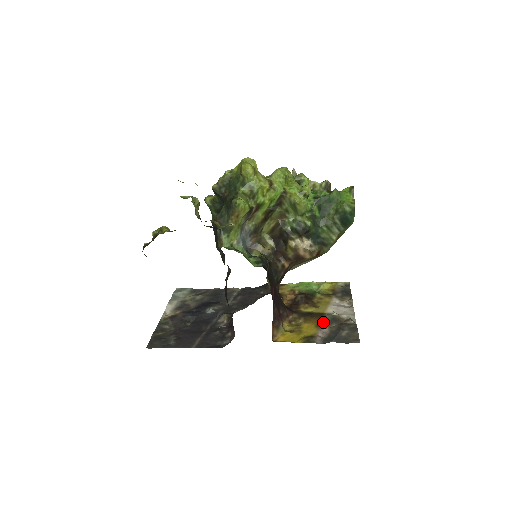
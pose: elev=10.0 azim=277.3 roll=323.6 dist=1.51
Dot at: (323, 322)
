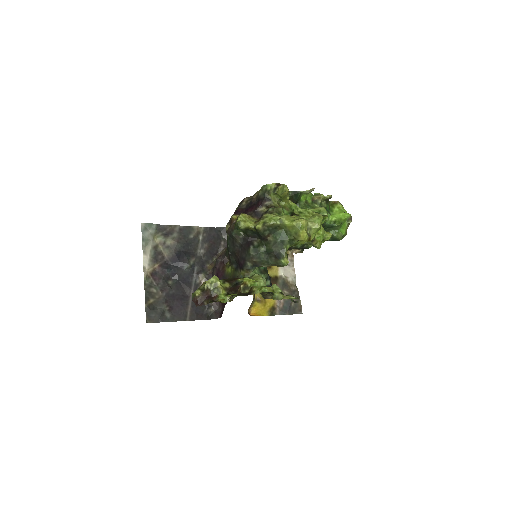
Dot at: occluded
